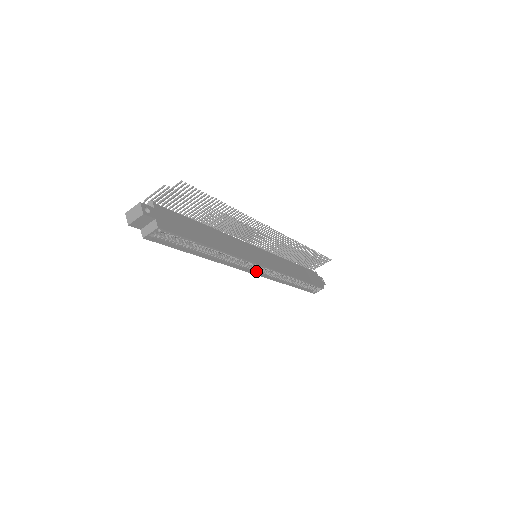
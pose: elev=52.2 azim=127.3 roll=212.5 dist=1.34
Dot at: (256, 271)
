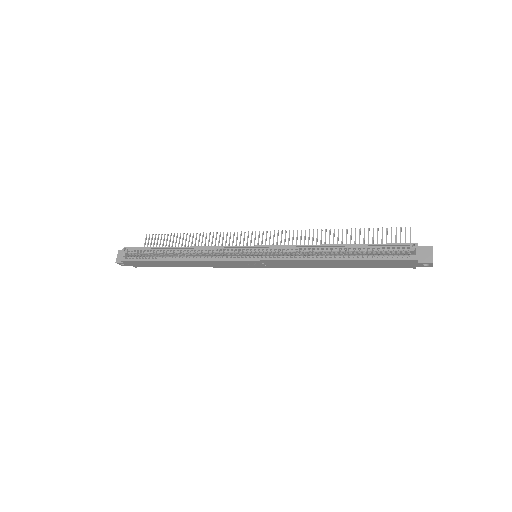
Dot at: (253, 258)
